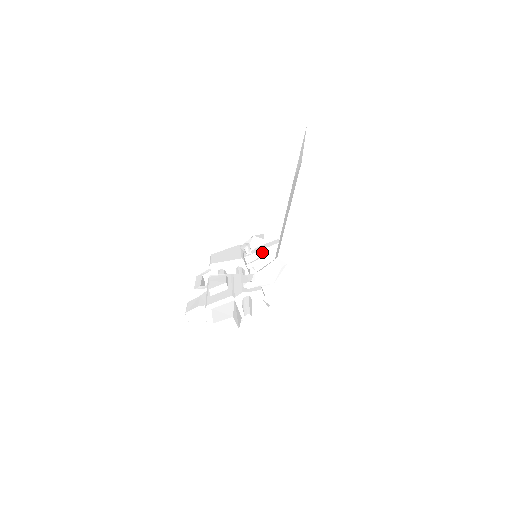
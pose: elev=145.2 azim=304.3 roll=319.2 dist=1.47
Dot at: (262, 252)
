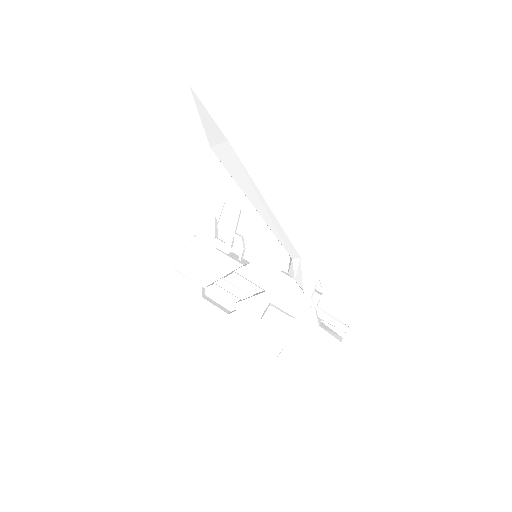
Dot at: (233, 233)
